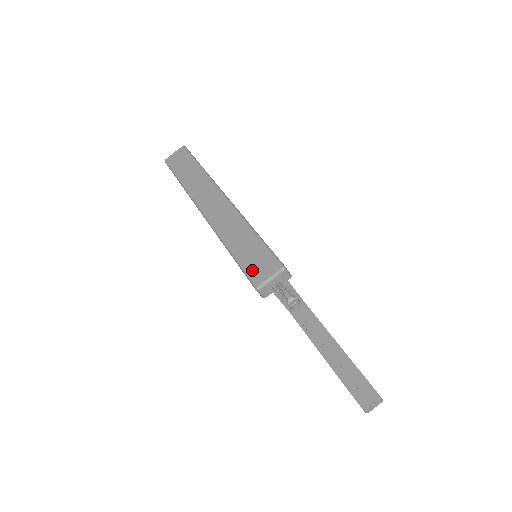
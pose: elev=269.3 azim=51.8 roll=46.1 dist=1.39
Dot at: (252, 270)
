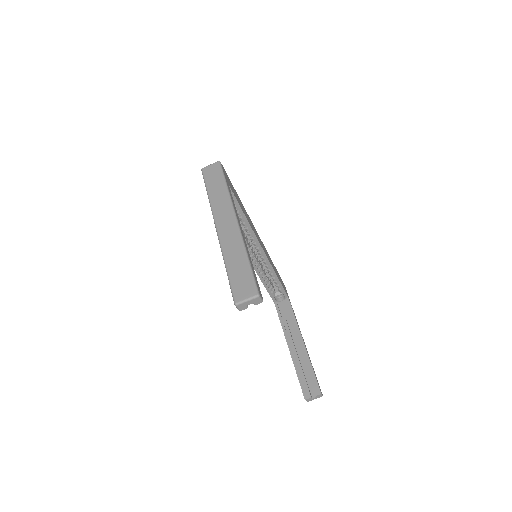
Dot at: (237, 289)
